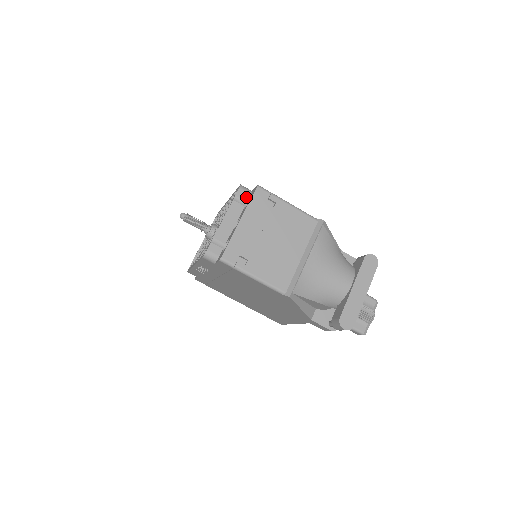
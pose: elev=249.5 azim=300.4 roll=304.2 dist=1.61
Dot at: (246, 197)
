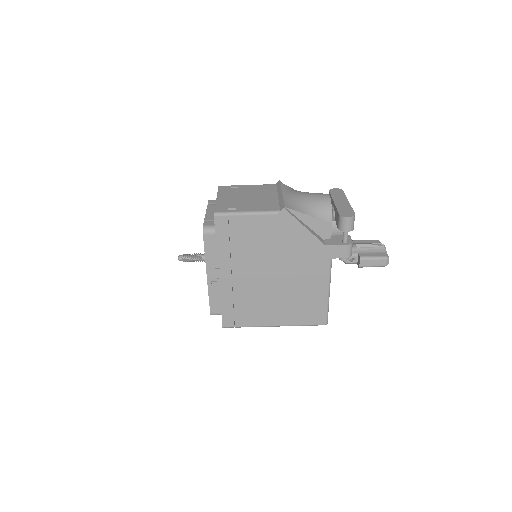
Dot at: occluded
